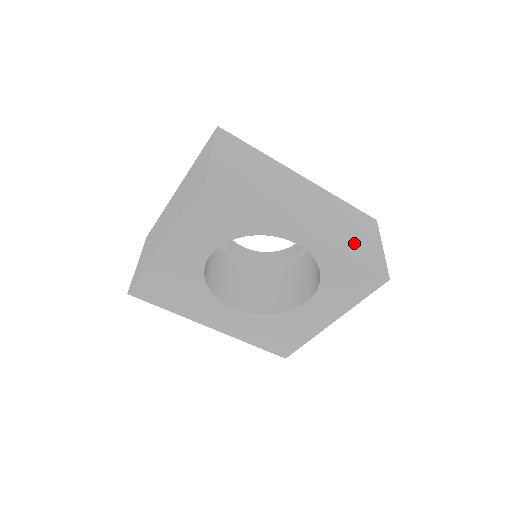
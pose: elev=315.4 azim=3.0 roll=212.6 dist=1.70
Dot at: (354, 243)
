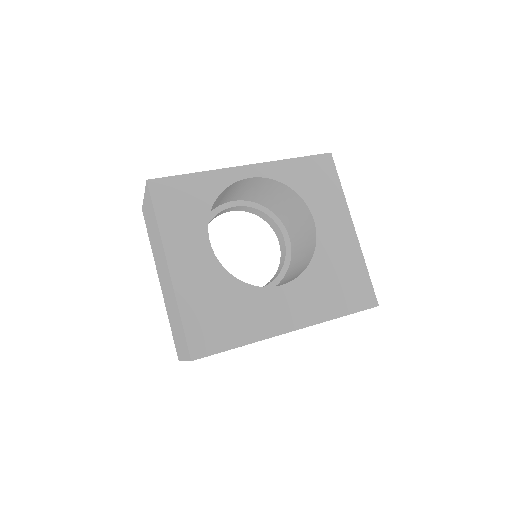
Dot at: occluded
